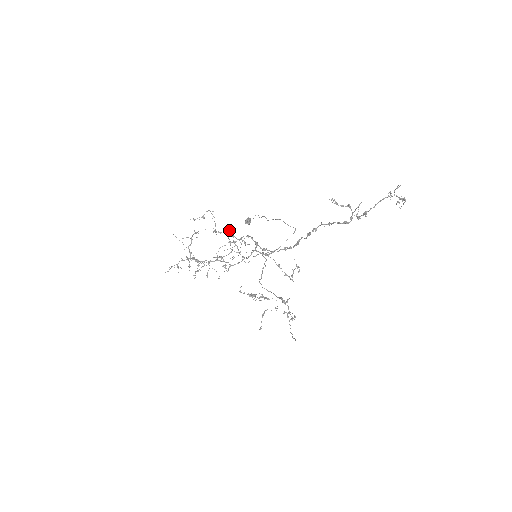
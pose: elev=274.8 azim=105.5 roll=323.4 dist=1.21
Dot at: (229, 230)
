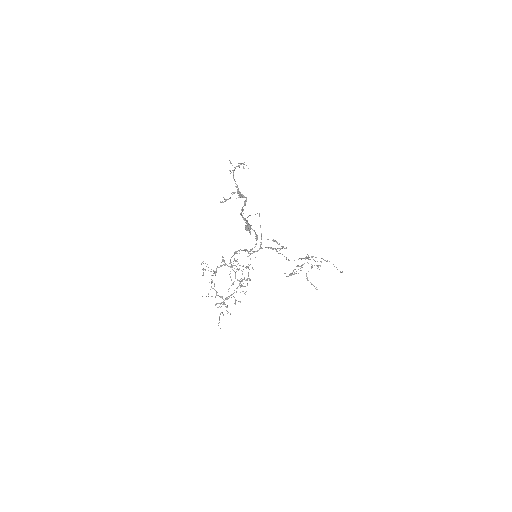
Dot at: (224, 261)
